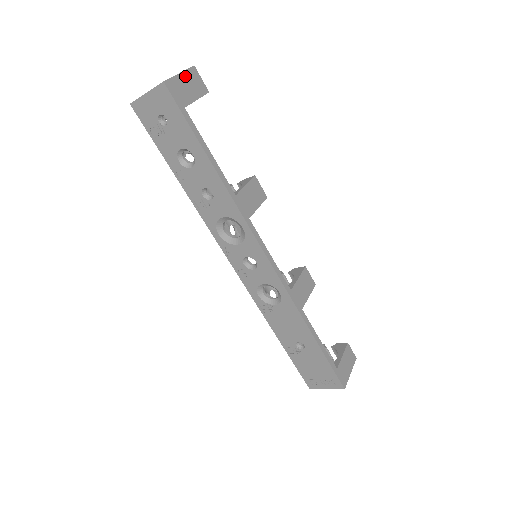
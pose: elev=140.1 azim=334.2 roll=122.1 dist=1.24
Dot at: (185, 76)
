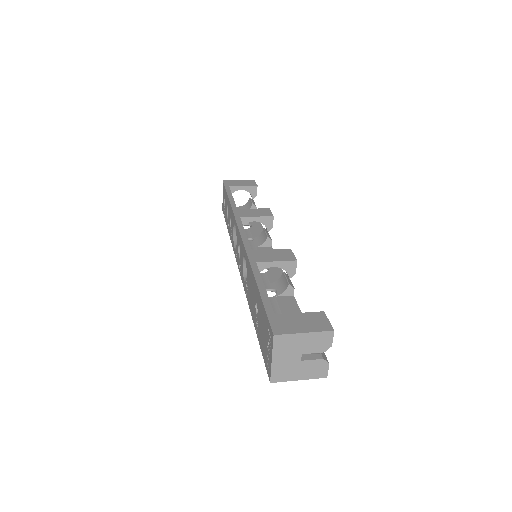
Dot at: (242, 181)
